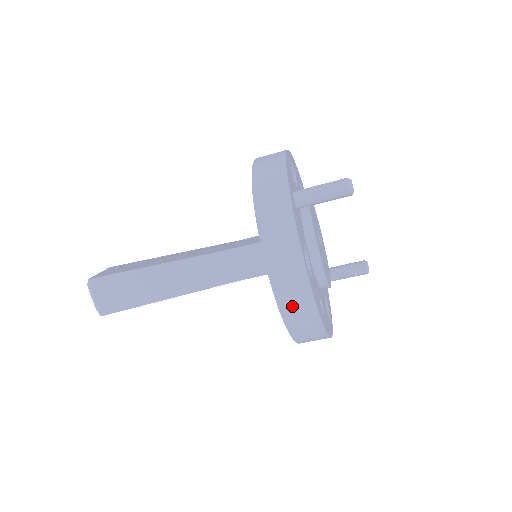
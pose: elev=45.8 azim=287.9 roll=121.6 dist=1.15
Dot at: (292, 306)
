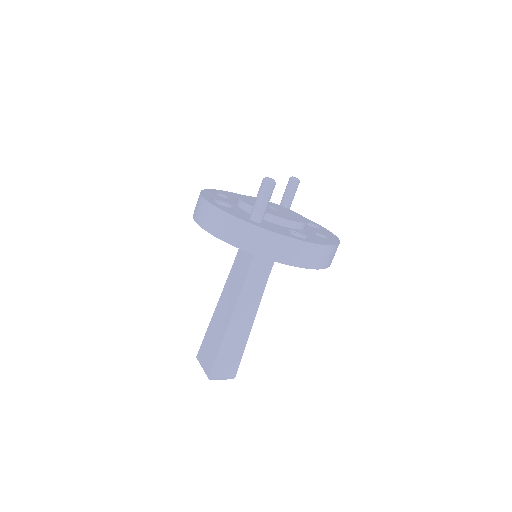
Dot at: (322, 261)
